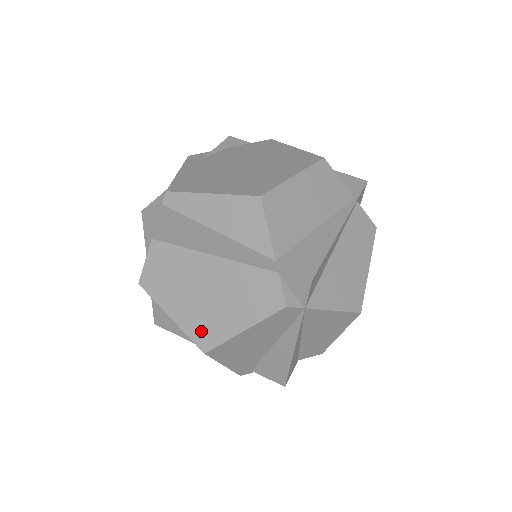
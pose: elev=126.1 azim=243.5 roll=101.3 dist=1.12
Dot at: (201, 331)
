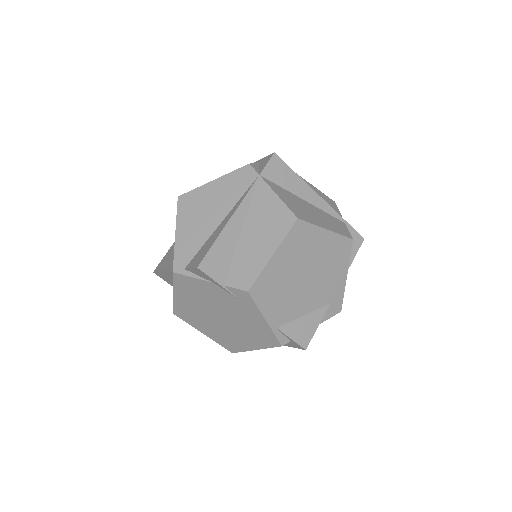
Dot at: occluded
